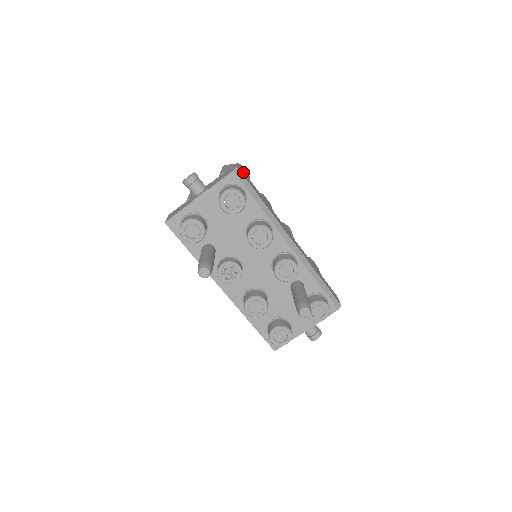
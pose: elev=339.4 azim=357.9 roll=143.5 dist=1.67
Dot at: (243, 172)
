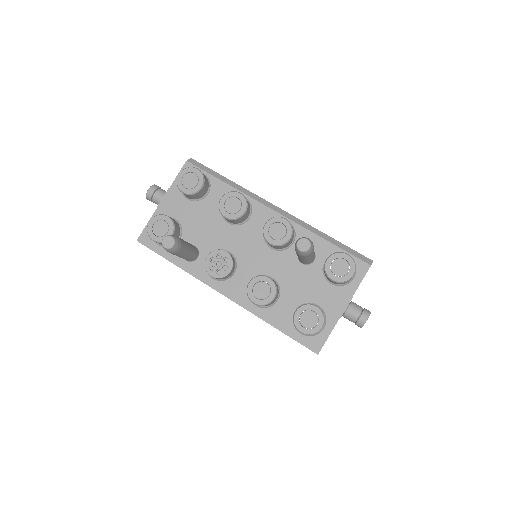
Dot at: occluded
